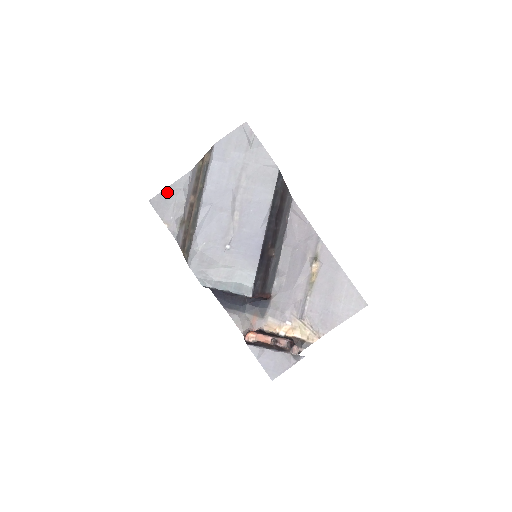
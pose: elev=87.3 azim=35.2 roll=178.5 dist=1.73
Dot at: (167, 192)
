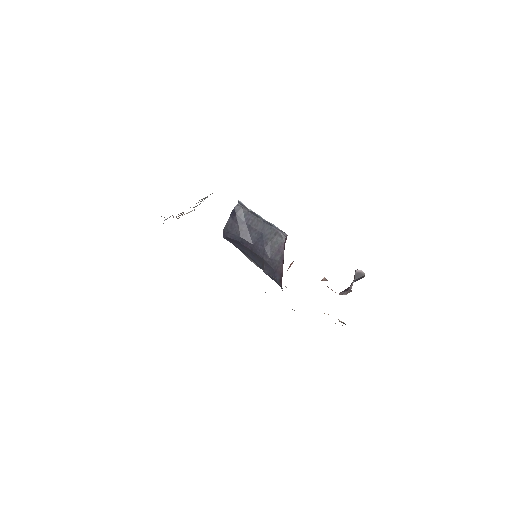
Dot at: occluded
